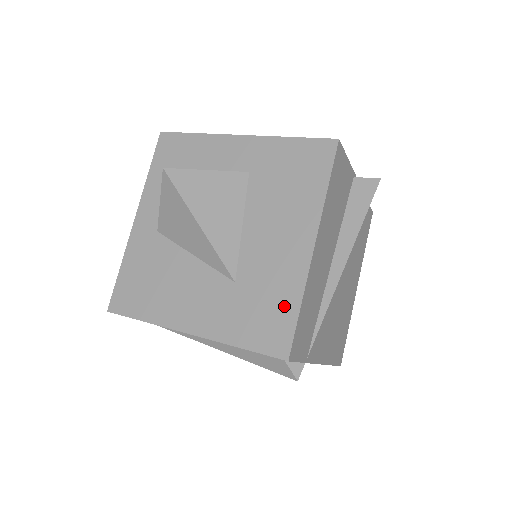
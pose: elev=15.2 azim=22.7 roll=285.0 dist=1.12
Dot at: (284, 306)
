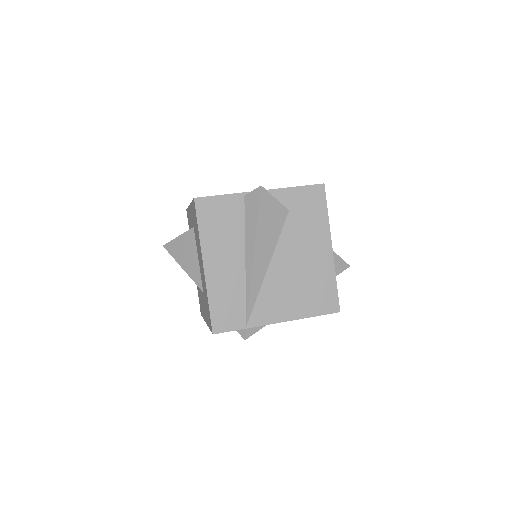
Dot at: (207, 304)
